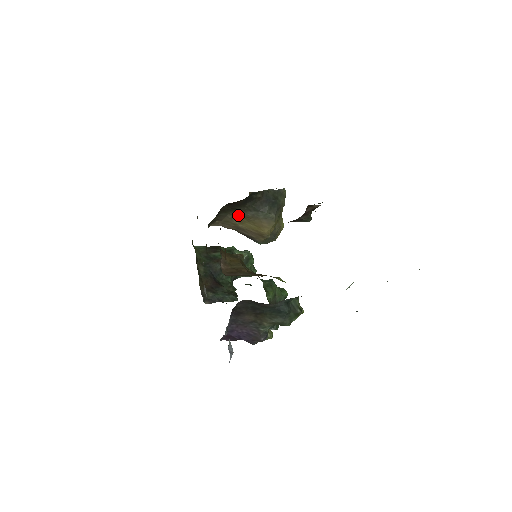
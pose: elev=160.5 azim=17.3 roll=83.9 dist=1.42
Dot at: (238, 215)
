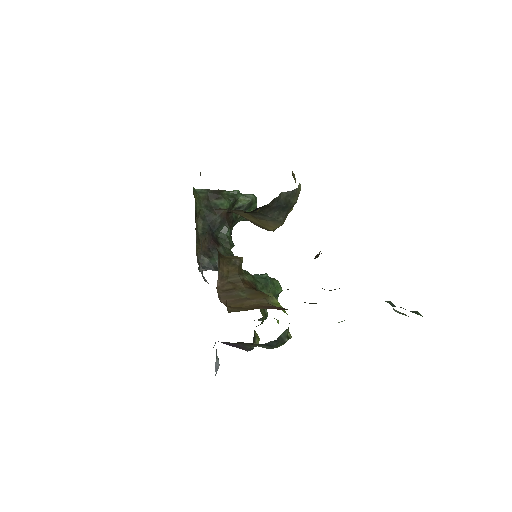
Dot at: (243, 212)
